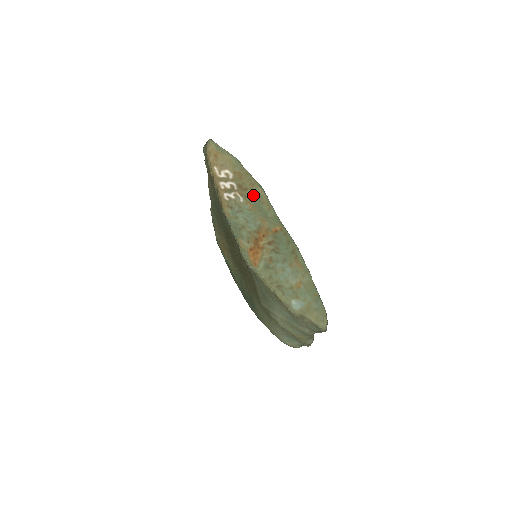
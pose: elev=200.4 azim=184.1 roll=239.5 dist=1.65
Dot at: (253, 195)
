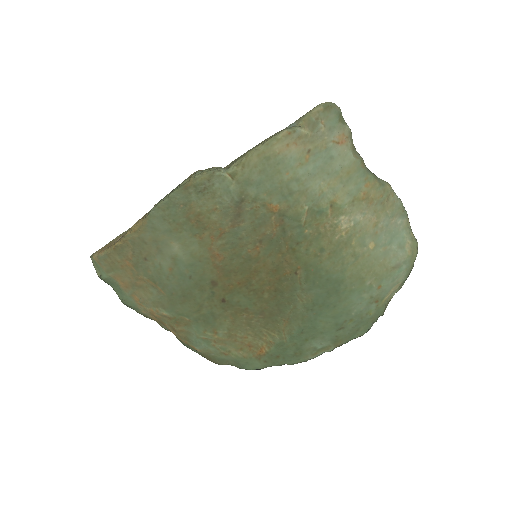
Dot at: occluded
